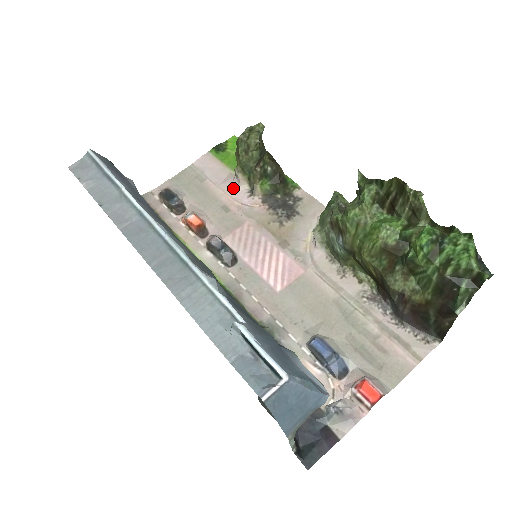
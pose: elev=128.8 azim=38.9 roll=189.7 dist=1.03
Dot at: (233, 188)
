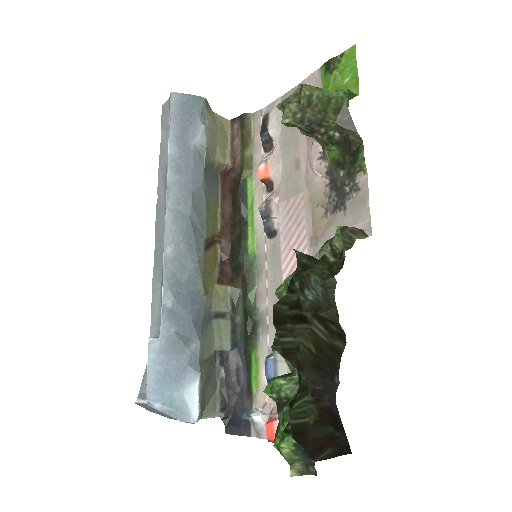
Dot at: (310, 140)
